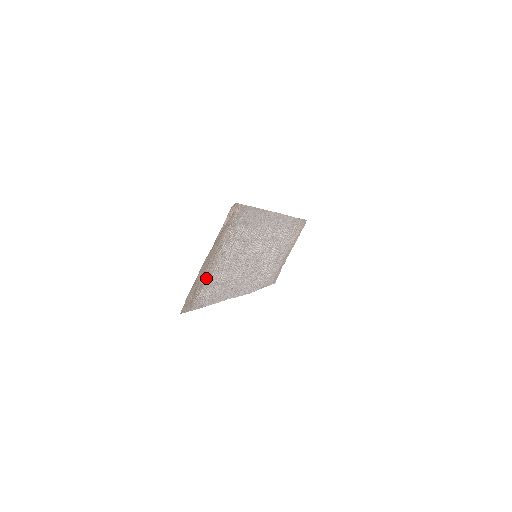
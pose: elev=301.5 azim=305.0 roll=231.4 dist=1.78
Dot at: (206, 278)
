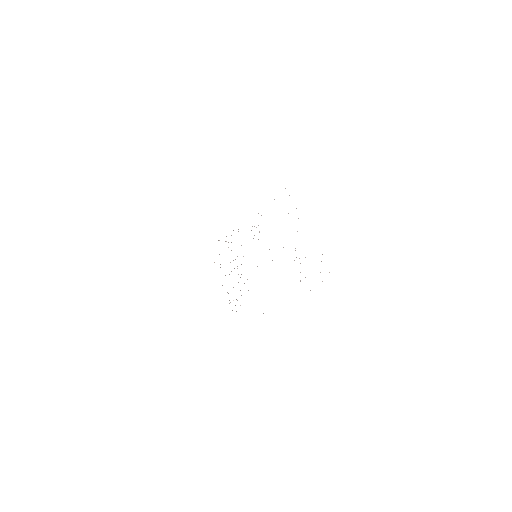
Dot at: occluded
